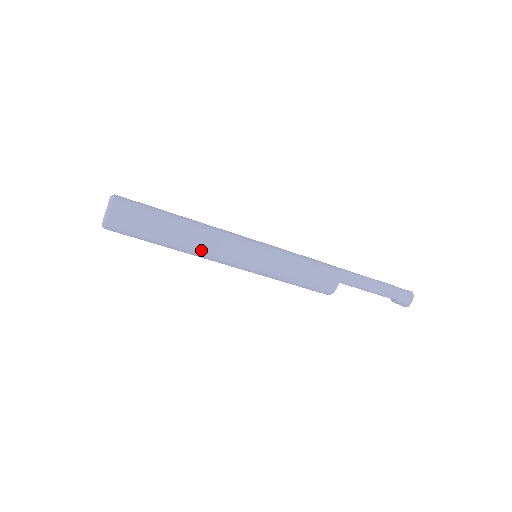
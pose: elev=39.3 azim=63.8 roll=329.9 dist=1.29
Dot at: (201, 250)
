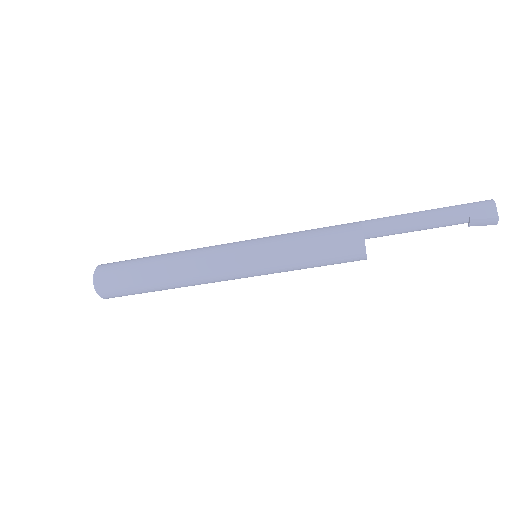
Dot at: (188, 273)
